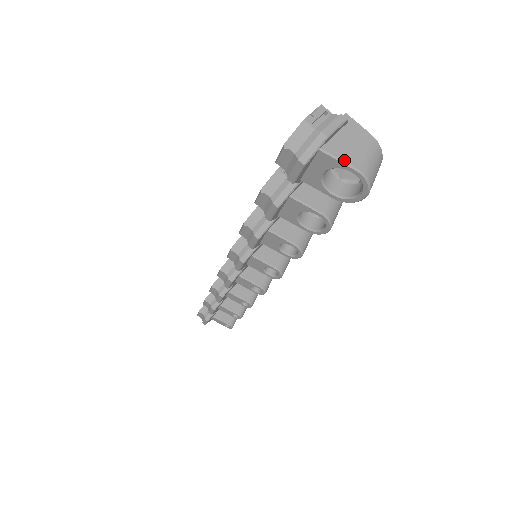
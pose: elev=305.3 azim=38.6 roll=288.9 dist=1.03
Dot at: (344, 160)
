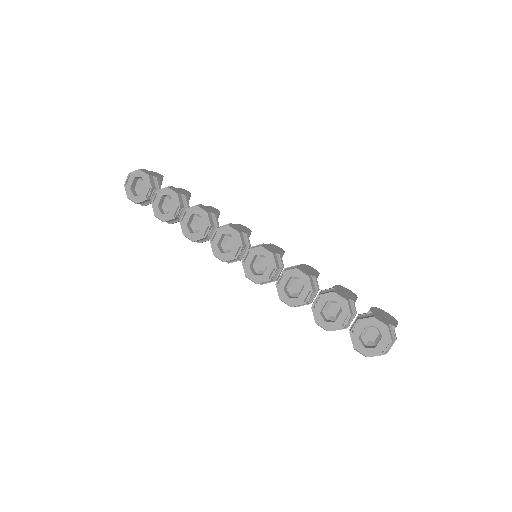
Dot at: occluded
